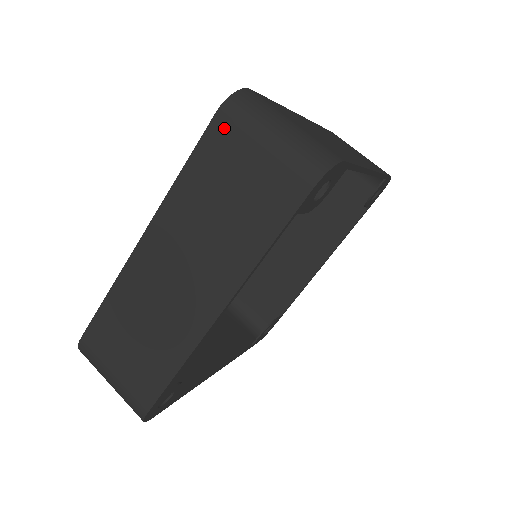
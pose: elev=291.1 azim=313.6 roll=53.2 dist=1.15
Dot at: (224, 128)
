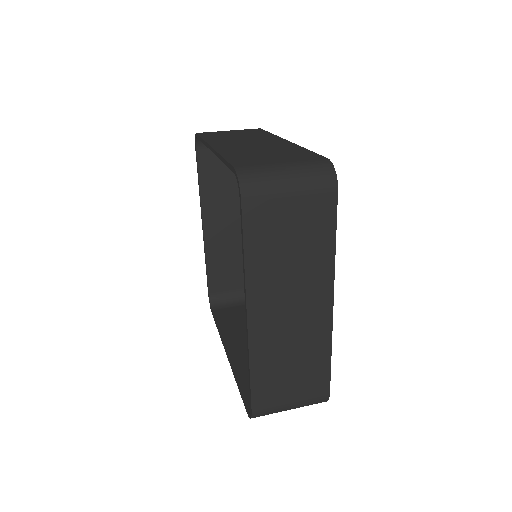
Dot at: (206, 133)
